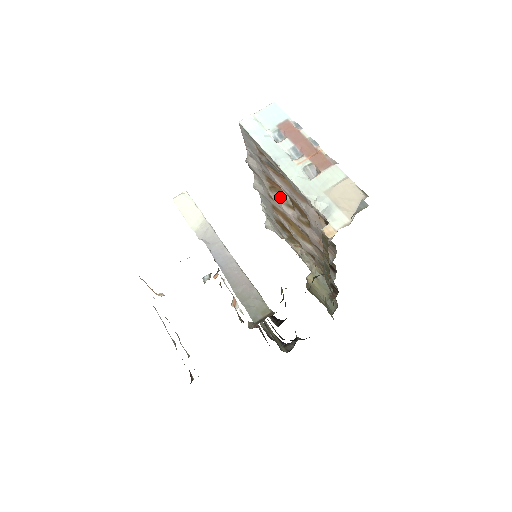
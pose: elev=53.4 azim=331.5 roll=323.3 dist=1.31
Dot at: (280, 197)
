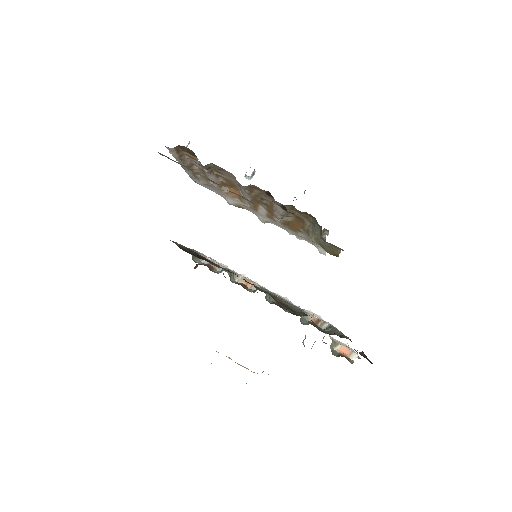
Dot at: occluded
